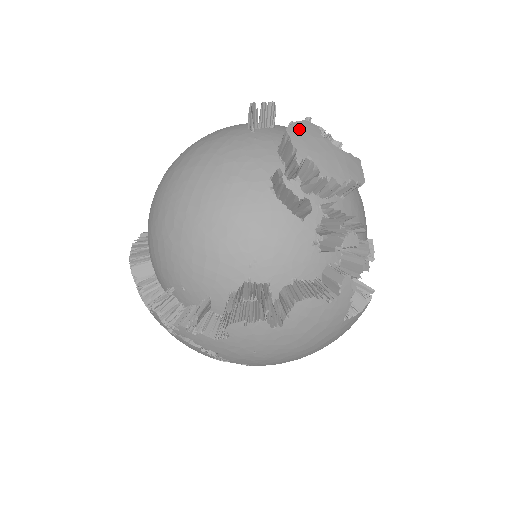
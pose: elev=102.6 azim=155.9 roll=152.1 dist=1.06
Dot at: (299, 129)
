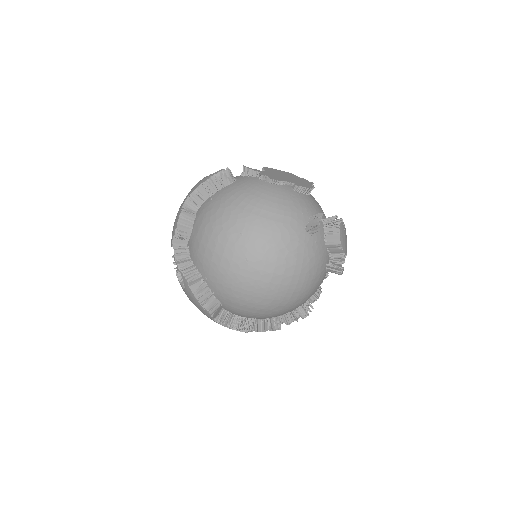
Dot at: (342, 237)
